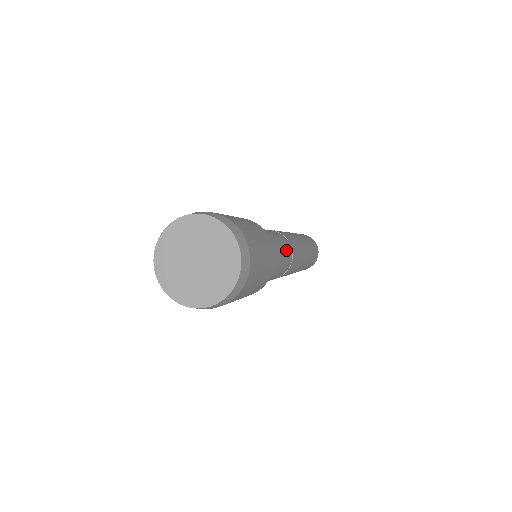
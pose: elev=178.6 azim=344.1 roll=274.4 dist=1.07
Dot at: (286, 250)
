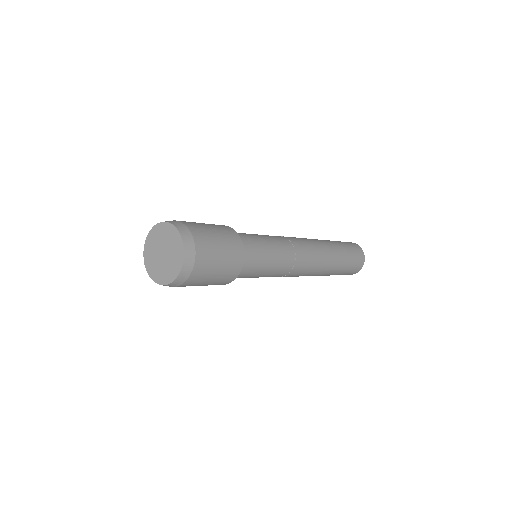
Dot at: (280, 268)
